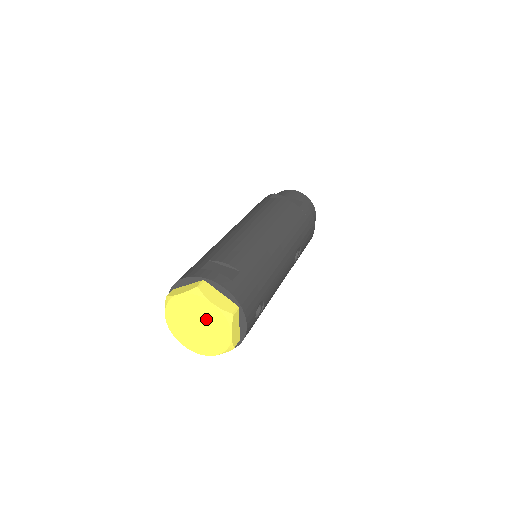
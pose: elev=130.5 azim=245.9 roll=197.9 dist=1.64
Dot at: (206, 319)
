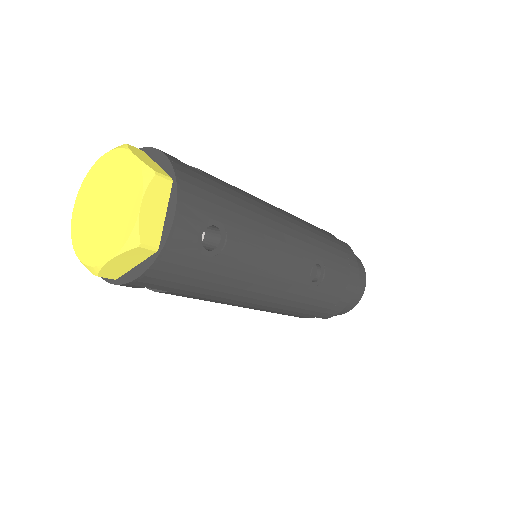
Dot at: (118, 188)
